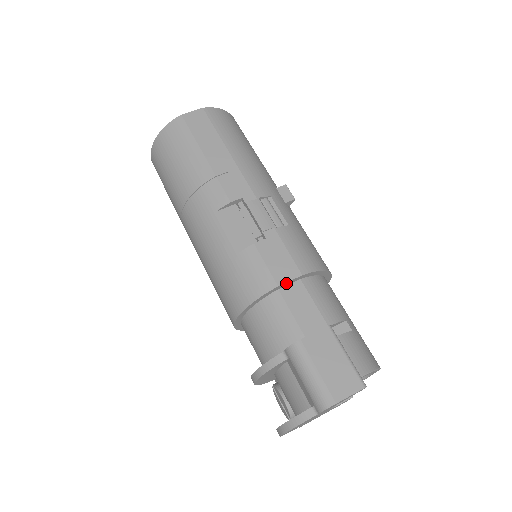
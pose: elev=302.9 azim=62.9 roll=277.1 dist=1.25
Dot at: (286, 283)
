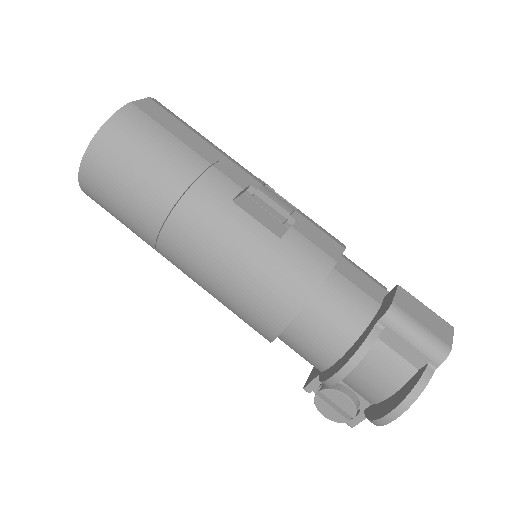
Dot at: (338, 259)
